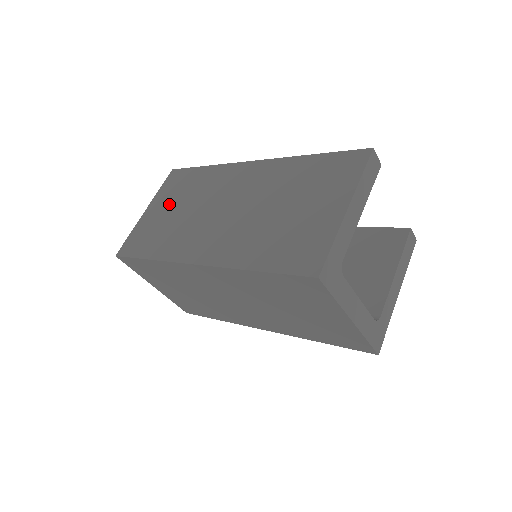
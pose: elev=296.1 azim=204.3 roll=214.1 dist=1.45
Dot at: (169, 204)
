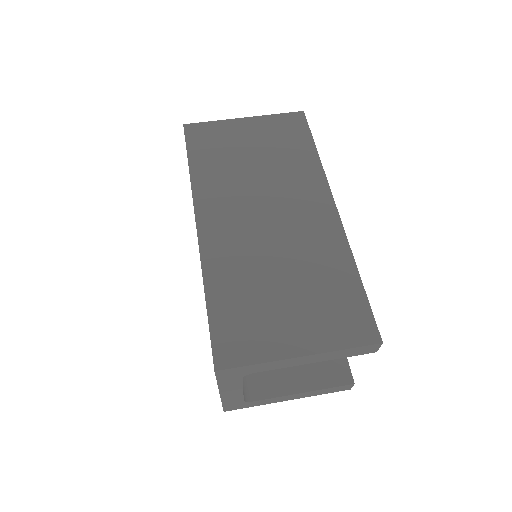
Dot at: (259, 142)
